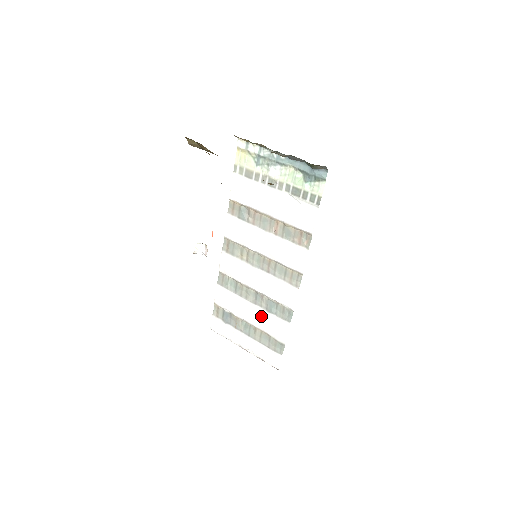
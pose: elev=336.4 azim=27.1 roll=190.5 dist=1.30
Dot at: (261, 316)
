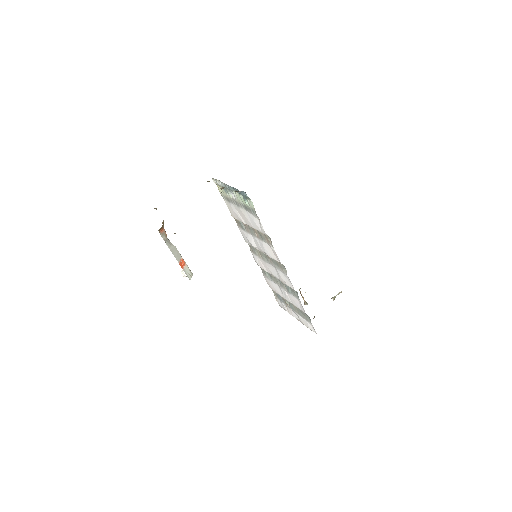
Dot at: (288, 296)
